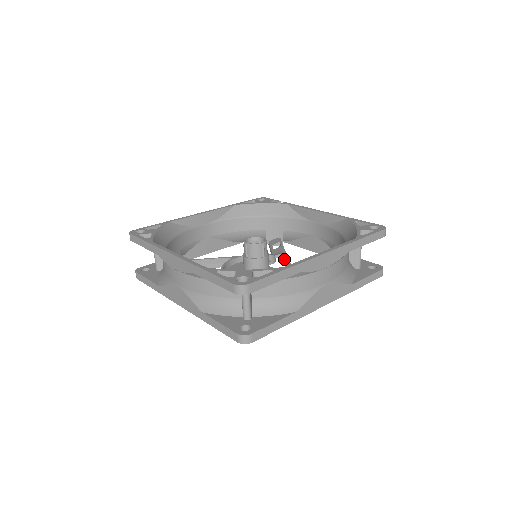
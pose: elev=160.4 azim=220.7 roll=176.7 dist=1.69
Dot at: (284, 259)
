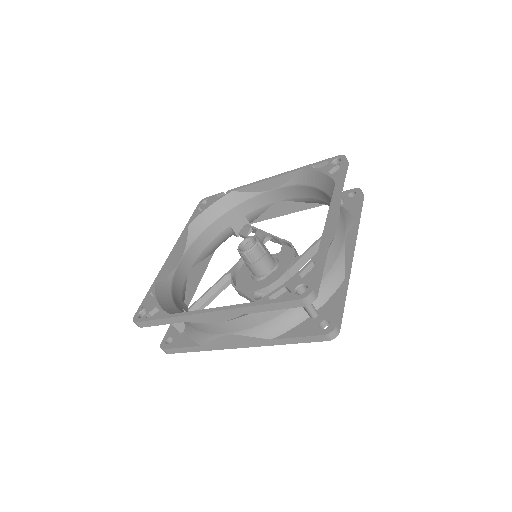
Dot at: (272, 240)
